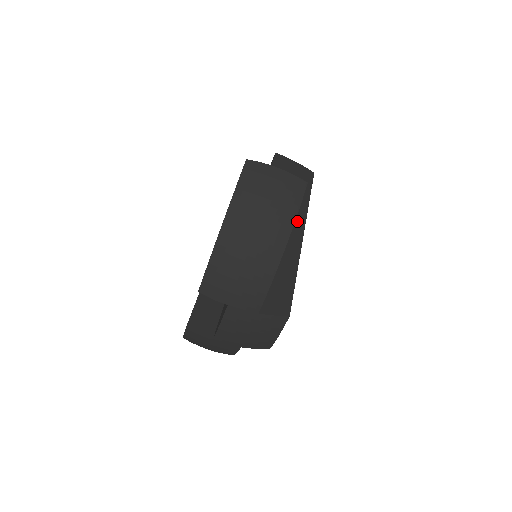
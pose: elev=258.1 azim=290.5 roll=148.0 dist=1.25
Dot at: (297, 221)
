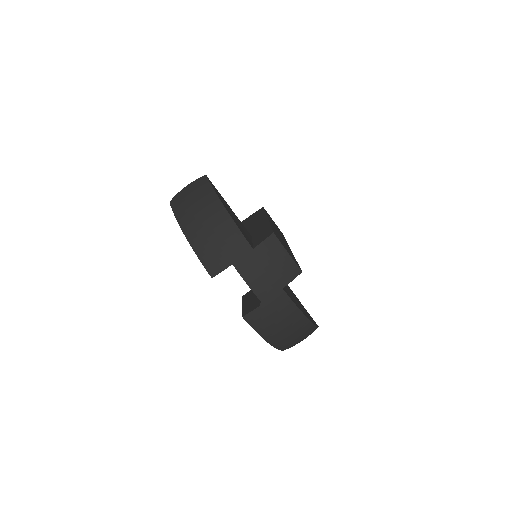
Dot at: (261, 220)
